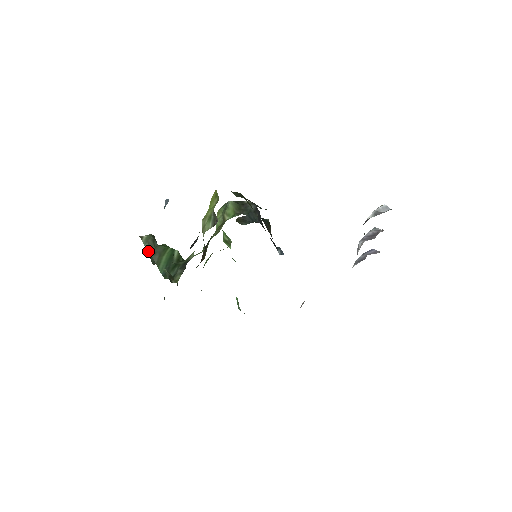
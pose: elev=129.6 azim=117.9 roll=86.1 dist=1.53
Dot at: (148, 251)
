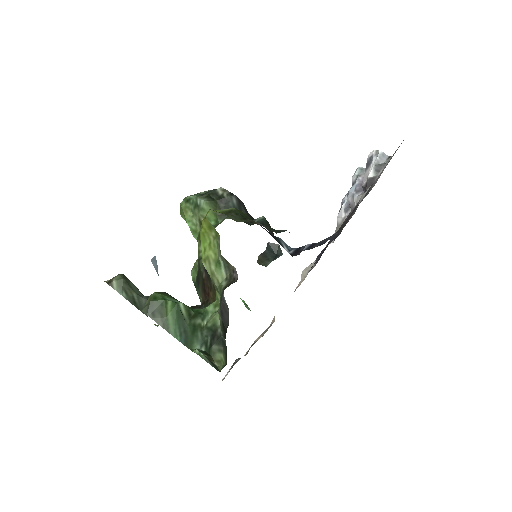
Dot at: (129, 300)
